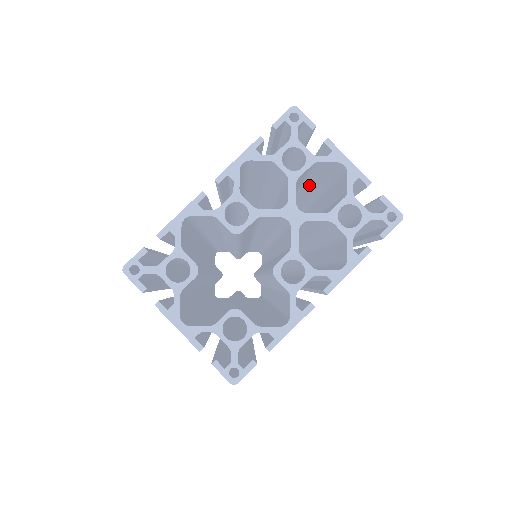
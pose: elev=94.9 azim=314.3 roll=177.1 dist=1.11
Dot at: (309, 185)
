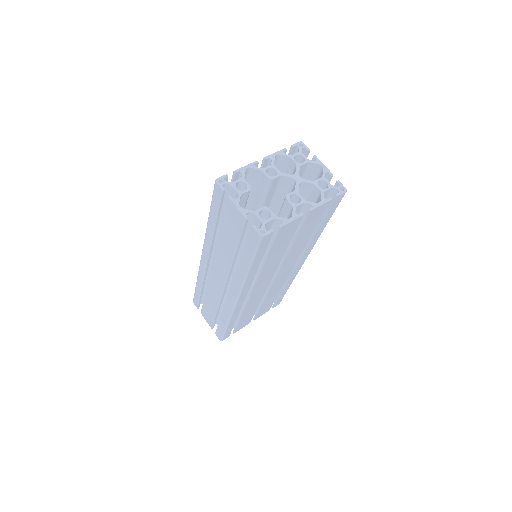
Dot at: occluded
